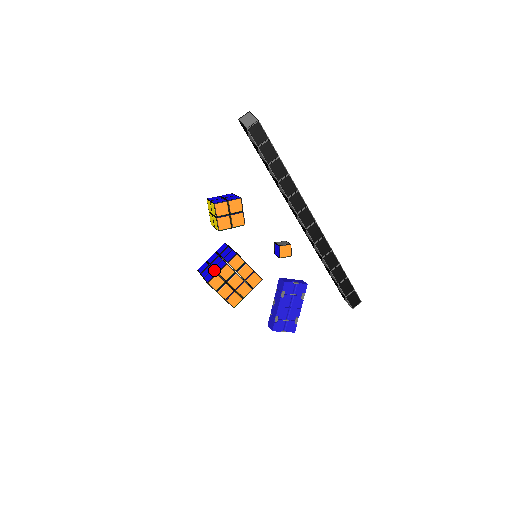
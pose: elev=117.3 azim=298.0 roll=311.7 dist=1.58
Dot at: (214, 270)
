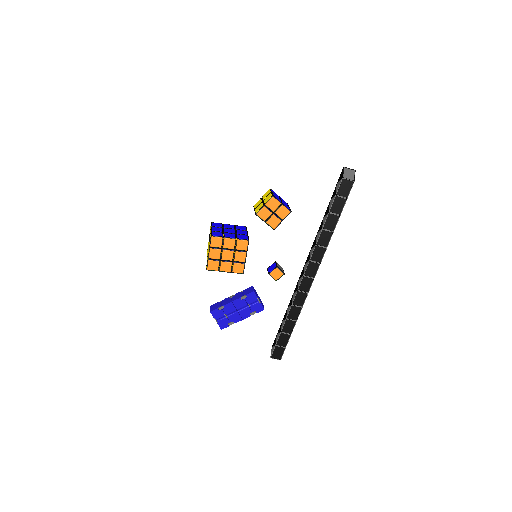
Dot at: (223, 233)
